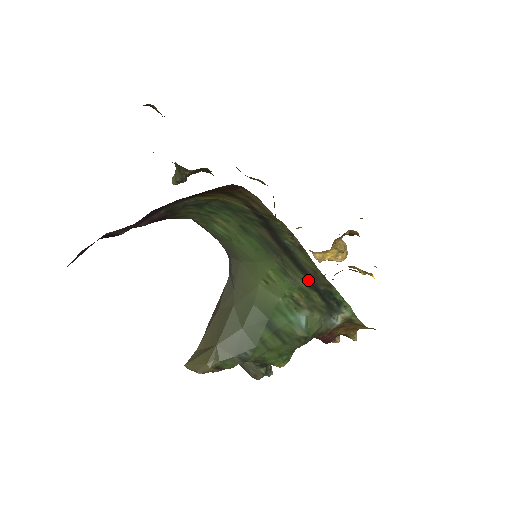
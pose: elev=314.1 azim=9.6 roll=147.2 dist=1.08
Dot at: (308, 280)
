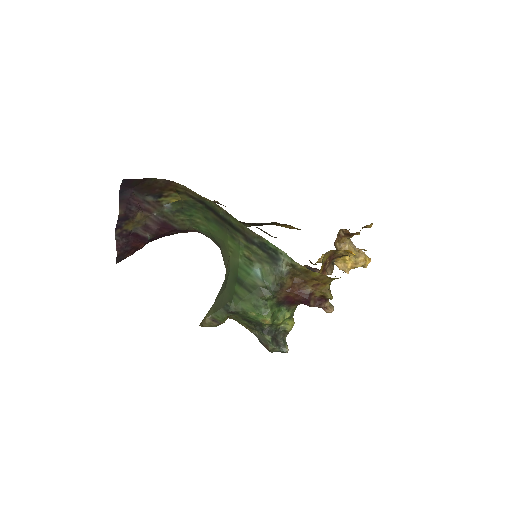
Dot at: (244, 237)
